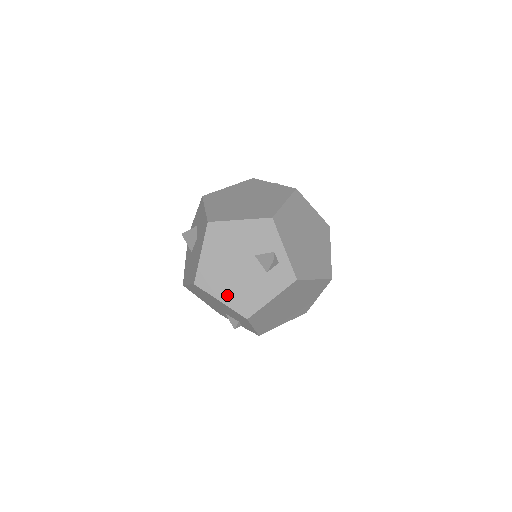
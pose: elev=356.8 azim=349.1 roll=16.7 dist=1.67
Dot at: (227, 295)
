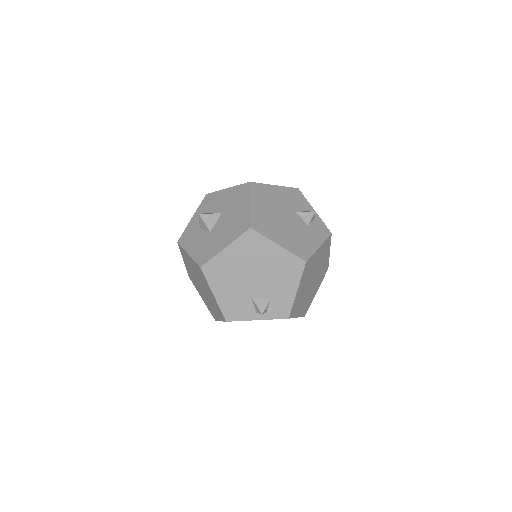
Dot at: (283, 240)
